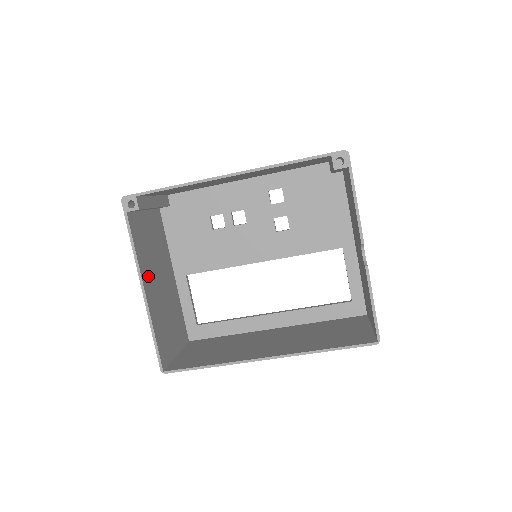
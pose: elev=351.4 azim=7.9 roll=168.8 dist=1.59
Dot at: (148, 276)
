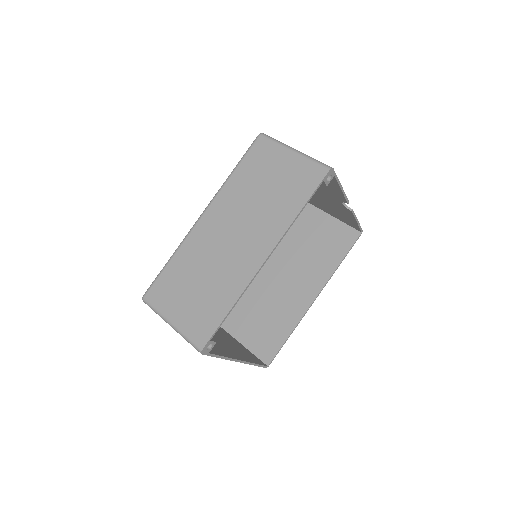
Dot at: (227, 351)
